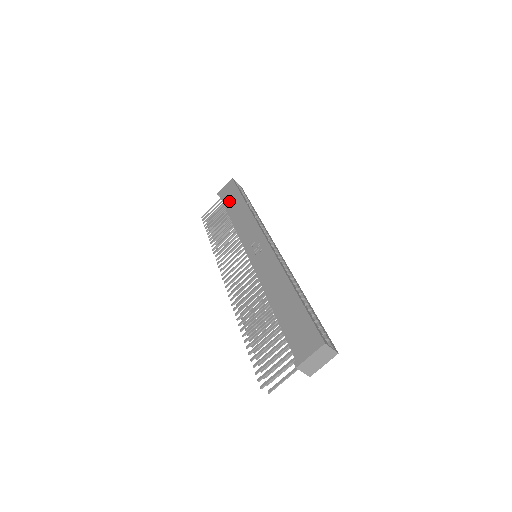
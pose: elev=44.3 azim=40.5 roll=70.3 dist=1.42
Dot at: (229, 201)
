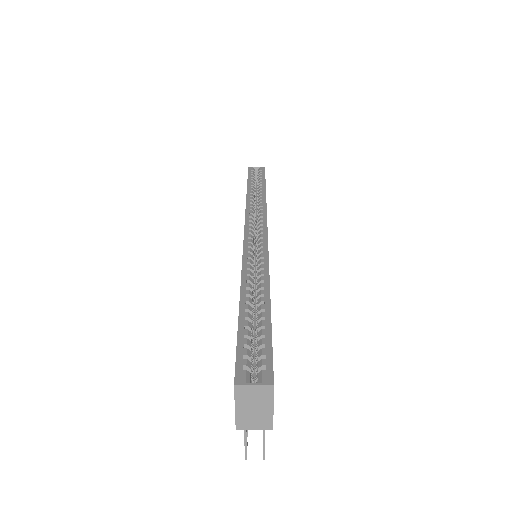
Dot at: occluded
